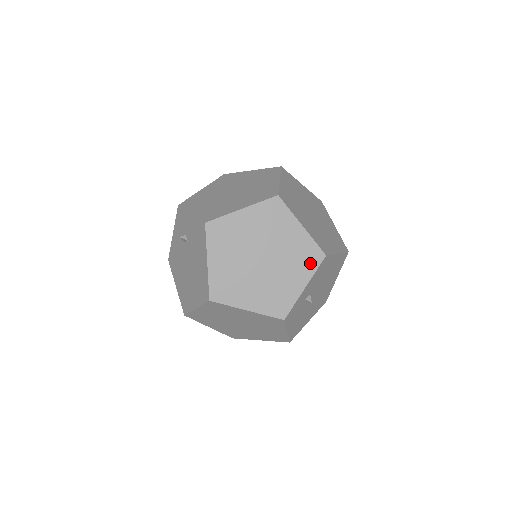
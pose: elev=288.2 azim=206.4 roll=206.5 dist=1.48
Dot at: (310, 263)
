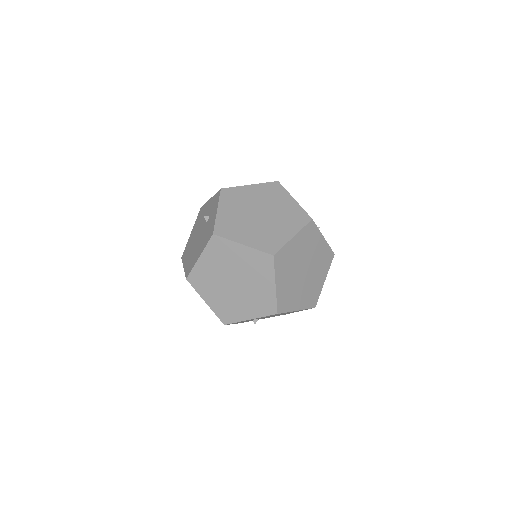
Dot at: (264, 310)
